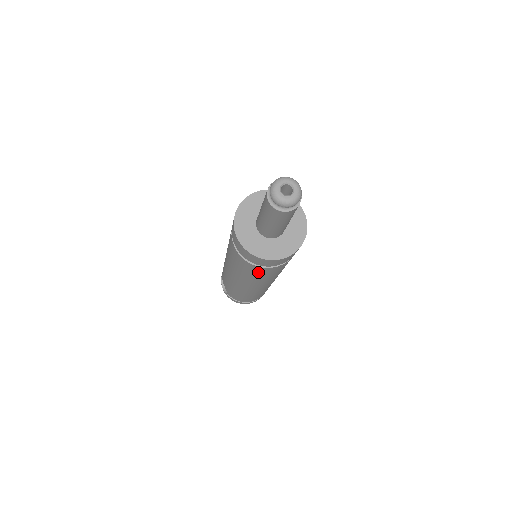
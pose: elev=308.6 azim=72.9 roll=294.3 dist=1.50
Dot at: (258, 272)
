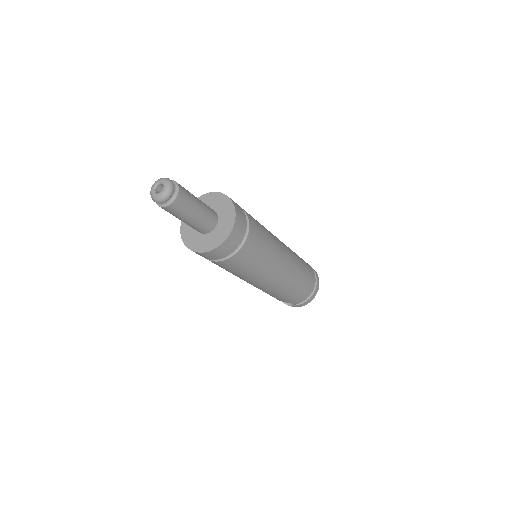
Dot at: (248, 257)
